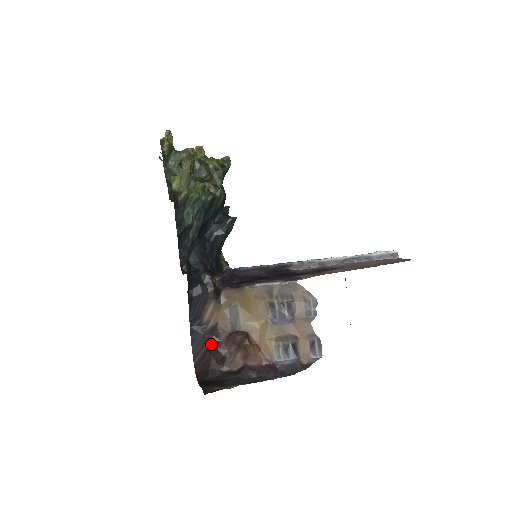
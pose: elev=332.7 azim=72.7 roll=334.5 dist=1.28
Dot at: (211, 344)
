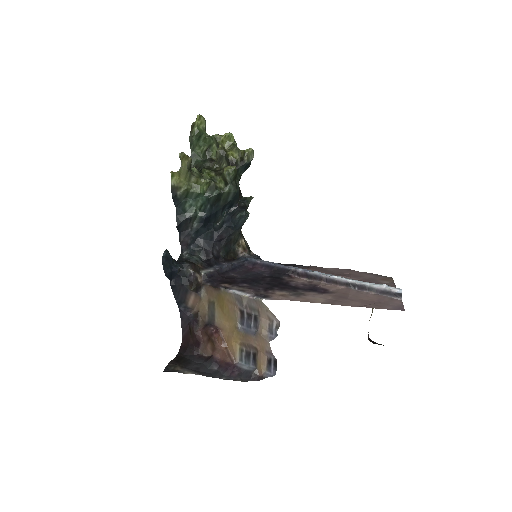
Dot at: (191, 327)
